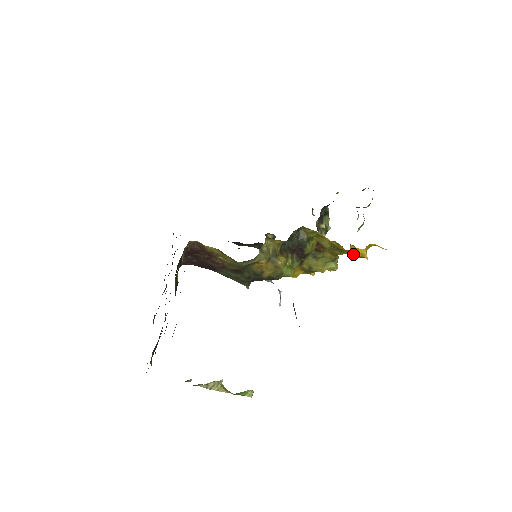
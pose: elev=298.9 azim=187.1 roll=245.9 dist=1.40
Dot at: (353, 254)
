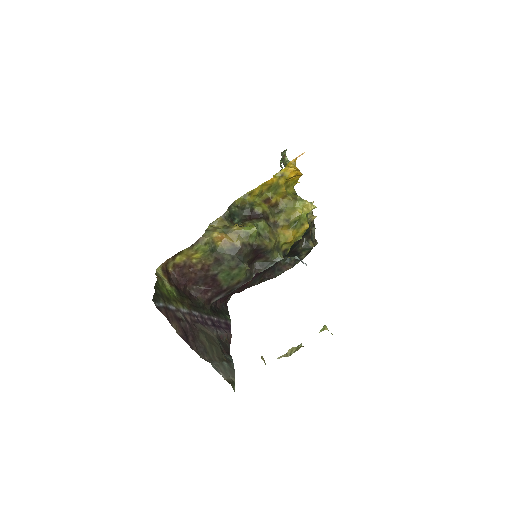
Dot at: (285, 178)
